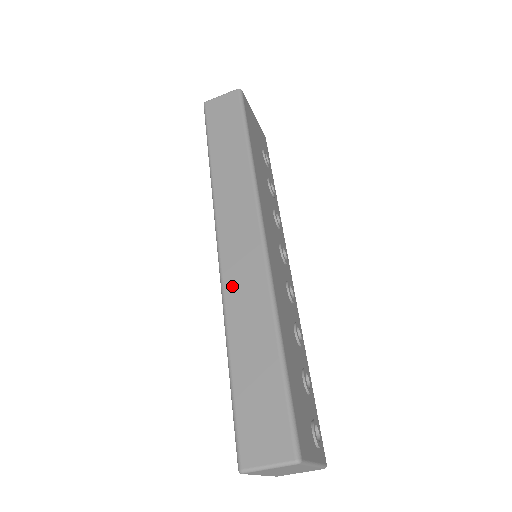
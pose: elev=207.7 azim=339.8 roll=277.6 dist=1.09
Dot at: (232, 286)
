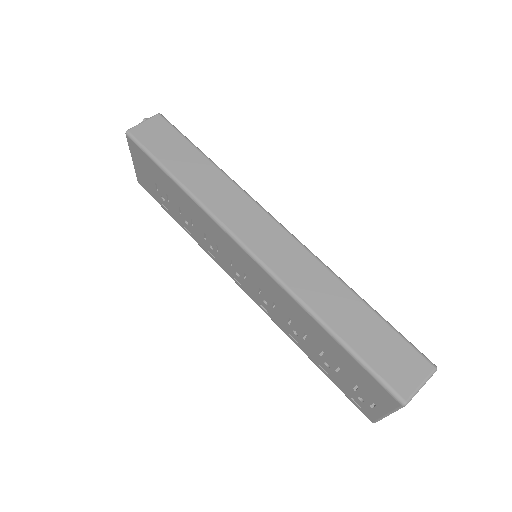
Dot at: (288, 274)
